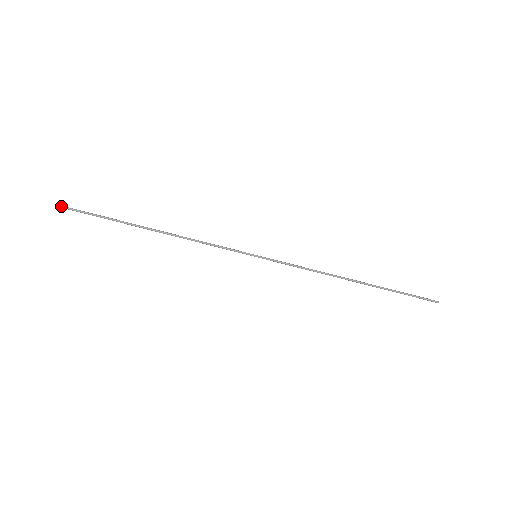
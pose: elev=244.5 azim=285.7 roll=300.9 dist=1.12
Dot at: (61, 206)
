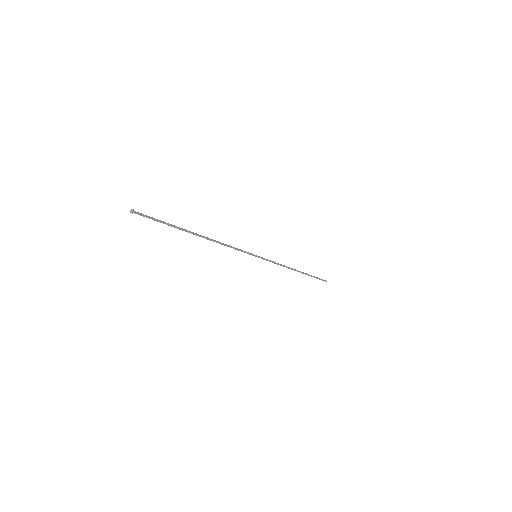
Dot at: occluded
